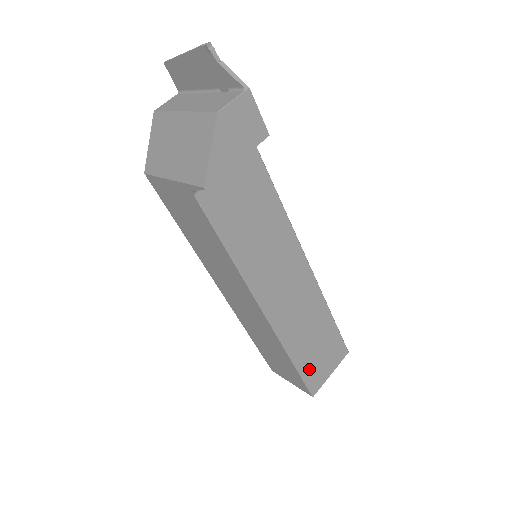
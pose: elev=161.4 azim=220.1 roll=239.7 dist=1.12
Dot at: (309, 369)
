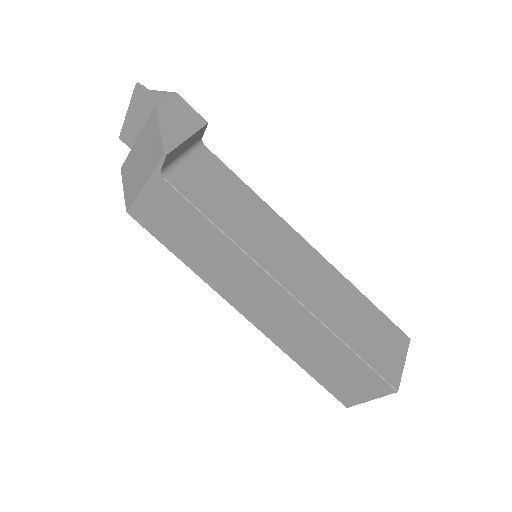
Dot at: (372, 355)
